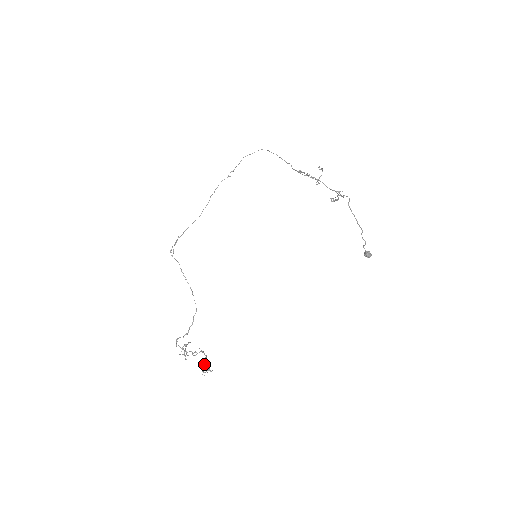
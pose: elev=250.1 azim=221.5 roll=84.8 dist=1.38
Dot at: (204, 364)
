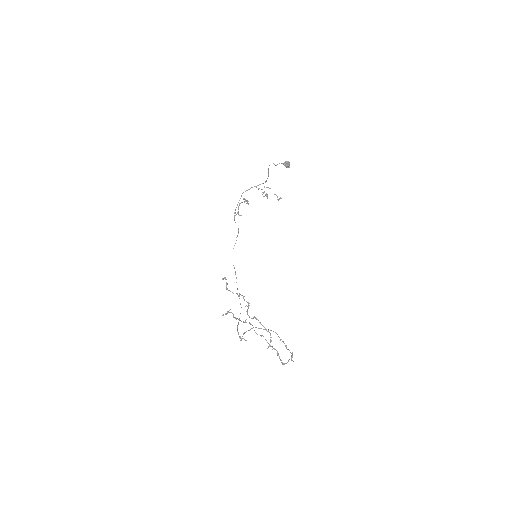
Dot at: (239, 296)
